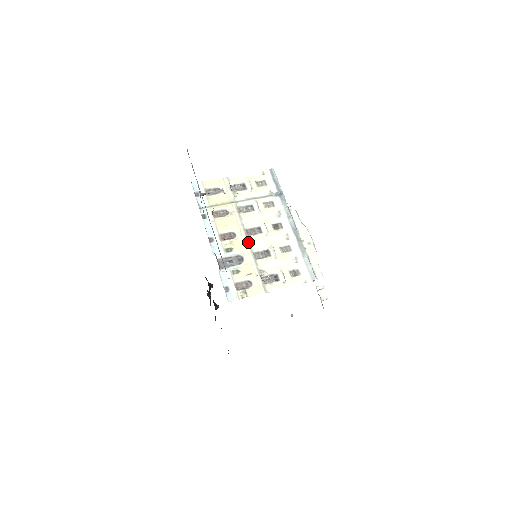
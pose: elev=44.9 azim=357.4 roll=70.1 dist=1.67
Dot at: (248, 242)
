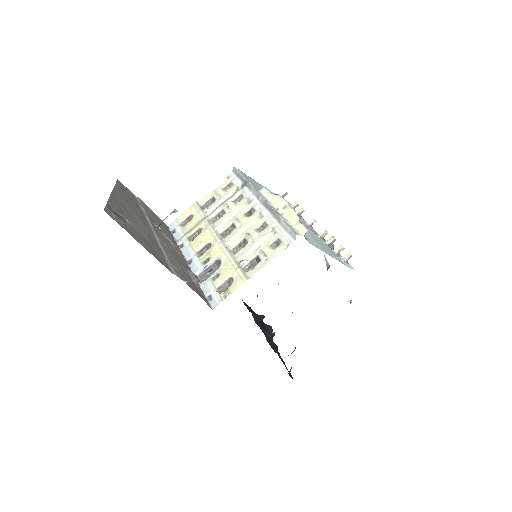
Dot at: (223, 243)
